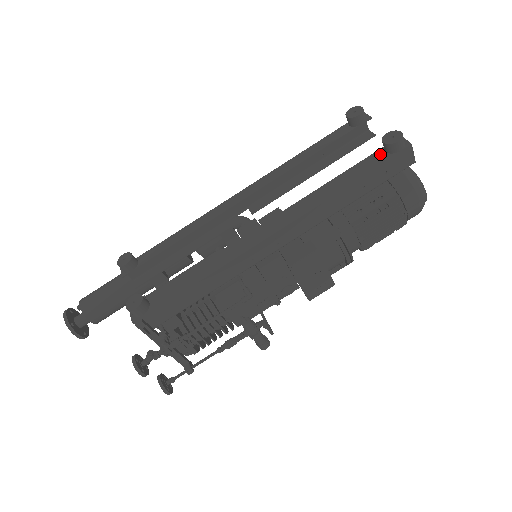
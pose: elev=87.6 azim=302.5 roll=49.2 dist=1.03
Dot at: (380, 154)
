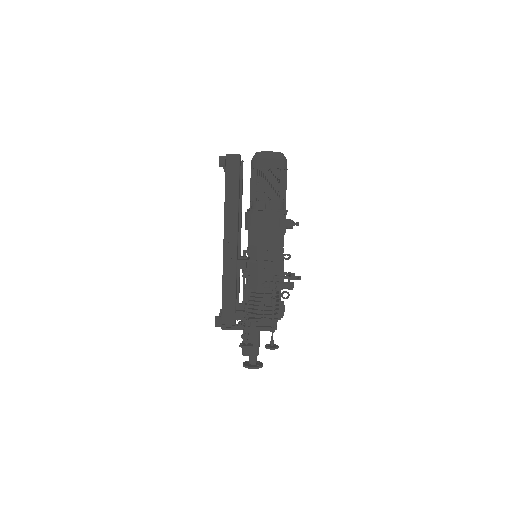
Dot at: occluded
